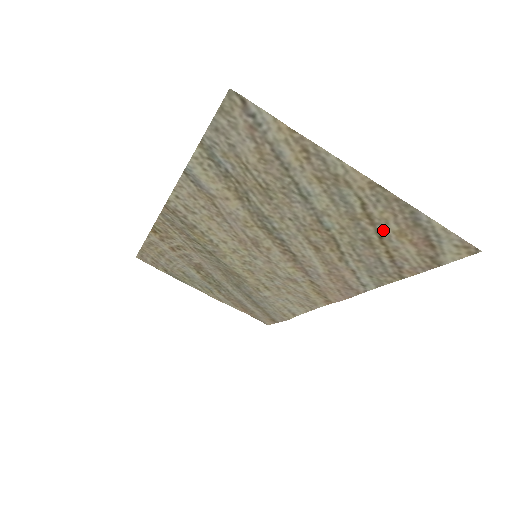
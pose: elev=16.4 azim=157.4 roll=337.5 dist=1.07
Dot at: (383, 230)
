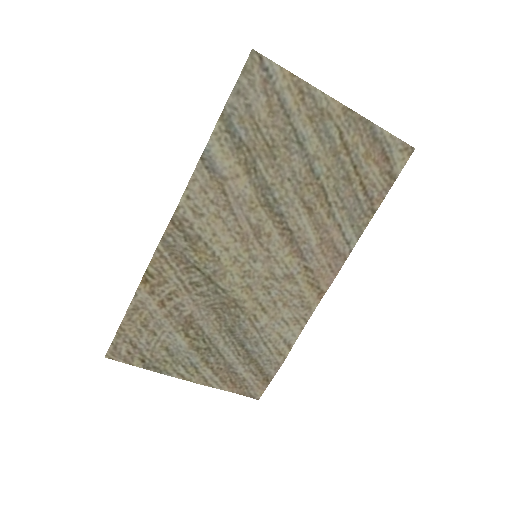
Dot at: (356, 157)
